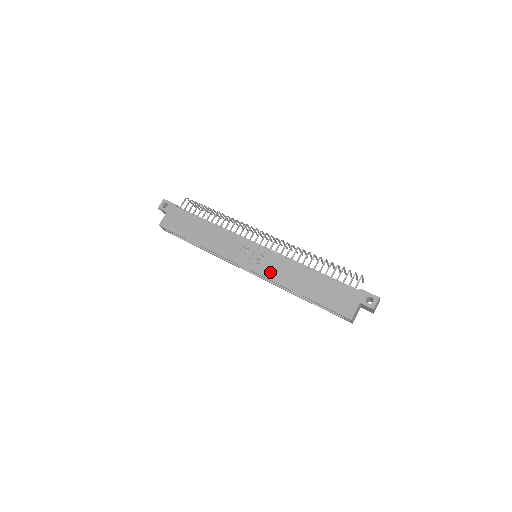
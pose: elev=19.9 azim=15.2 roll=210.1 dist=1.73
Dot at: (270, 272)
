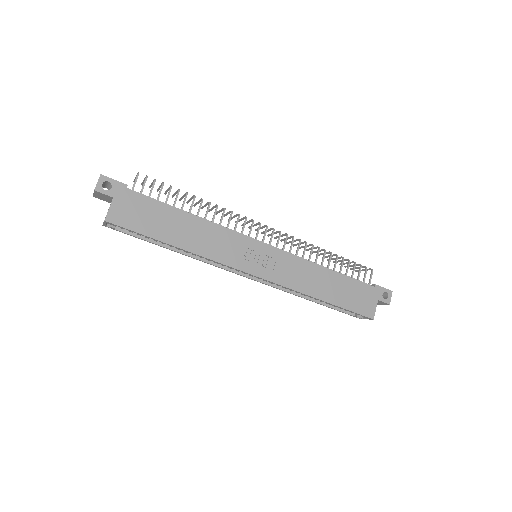
Dot at: (285, 278)
